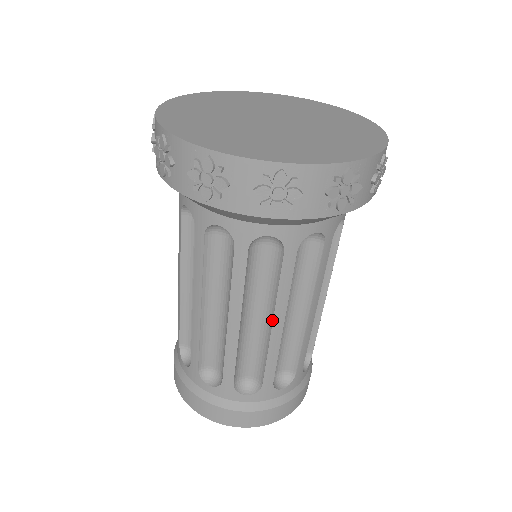
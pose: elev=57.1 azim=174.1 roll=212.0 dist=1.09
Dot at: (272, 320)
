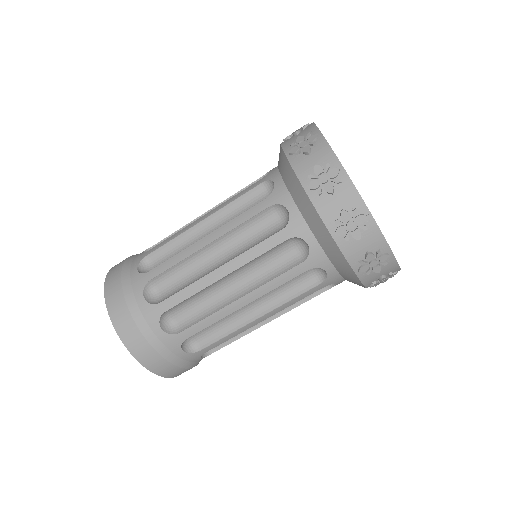
Dot at: (262, 315)
